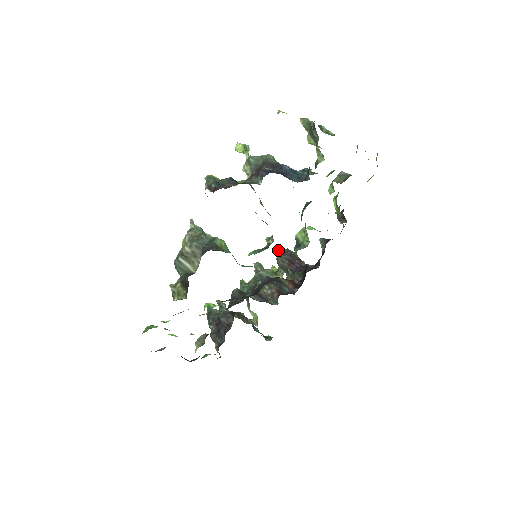
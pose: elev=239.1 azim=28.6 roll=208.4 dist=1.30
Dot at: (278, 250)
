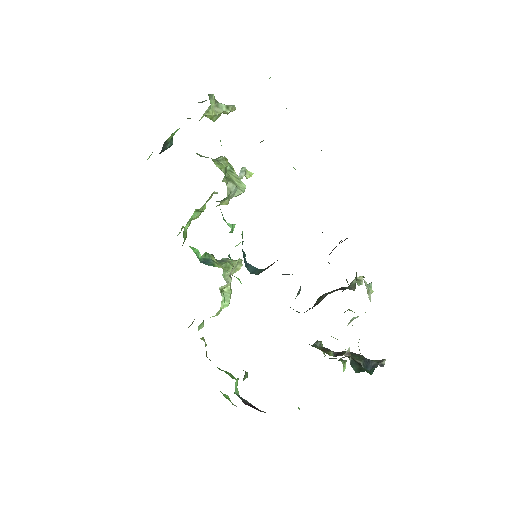
Dot at: occluded
